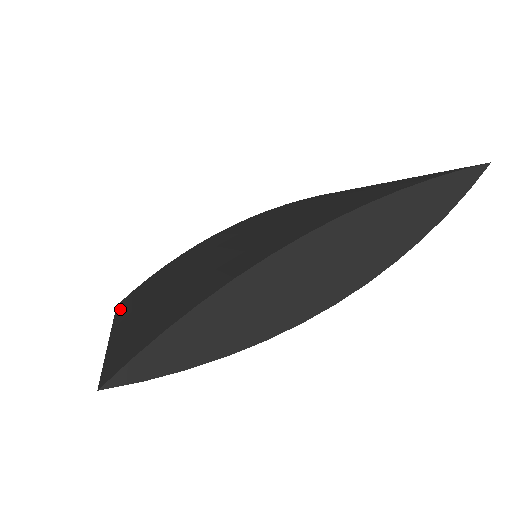
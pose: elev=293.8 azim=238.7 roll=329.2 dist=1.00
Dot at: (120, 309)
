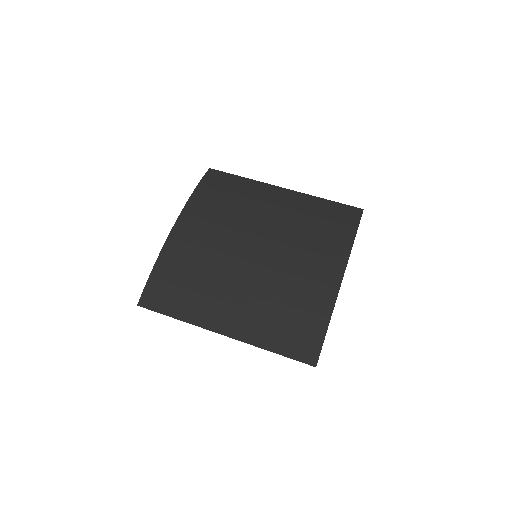
Dot at: (174, 313)
